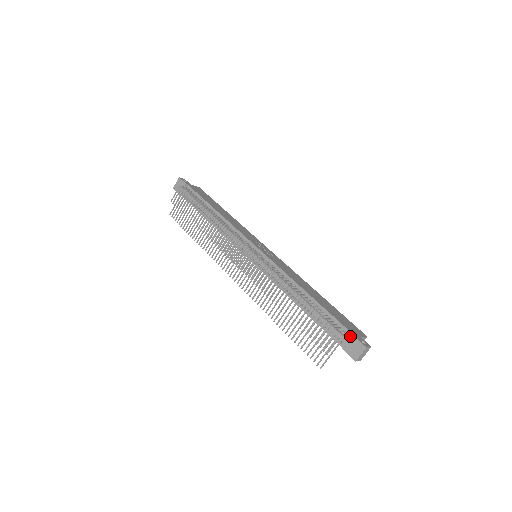
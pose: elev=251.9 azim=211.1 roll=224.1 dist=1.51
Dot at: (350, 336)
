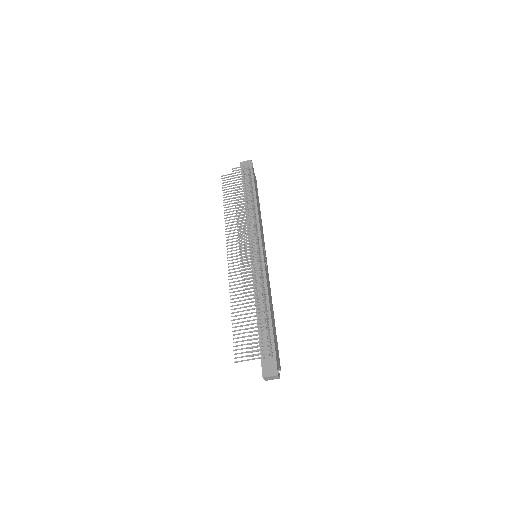
Dot at: (274, 359)
